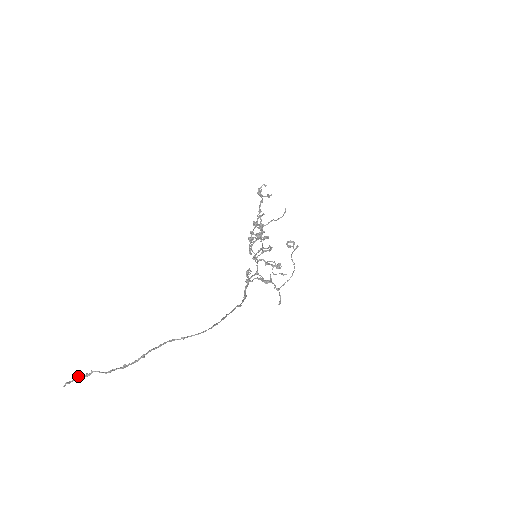
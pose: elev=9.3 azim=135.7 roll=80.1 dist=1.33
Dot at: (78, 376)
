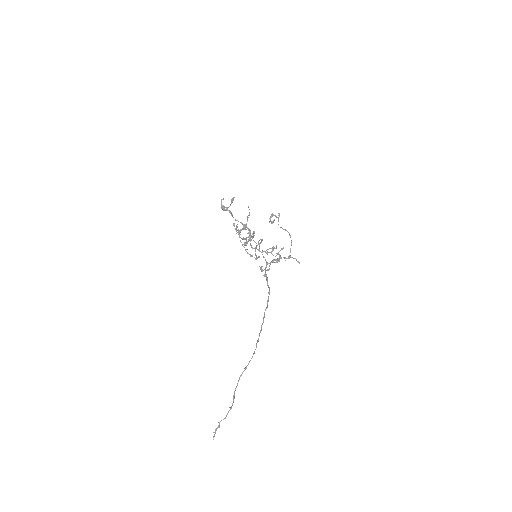
Dot at: (215, 430)
